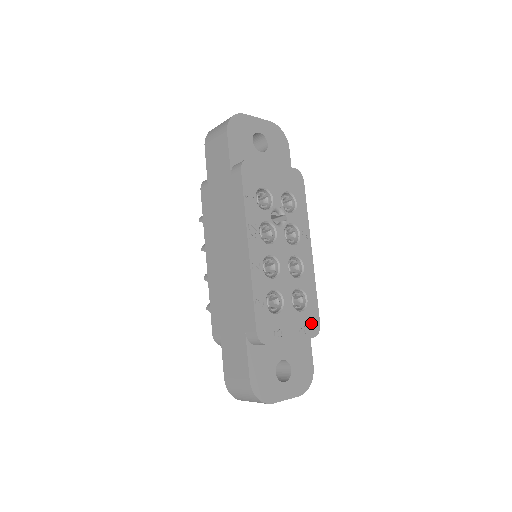
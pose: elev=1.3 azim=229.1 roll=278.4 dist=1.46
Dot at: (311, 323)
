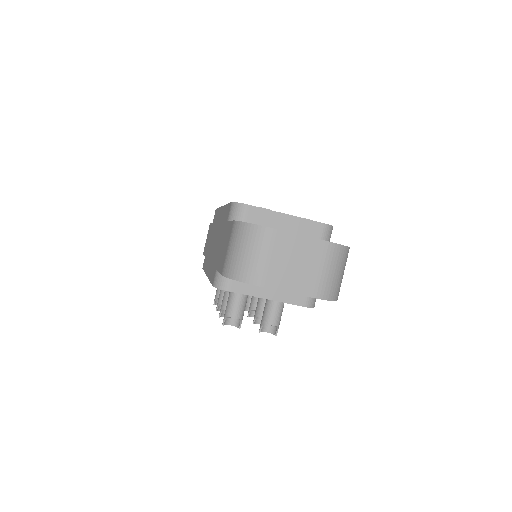
Dot at: occluded
